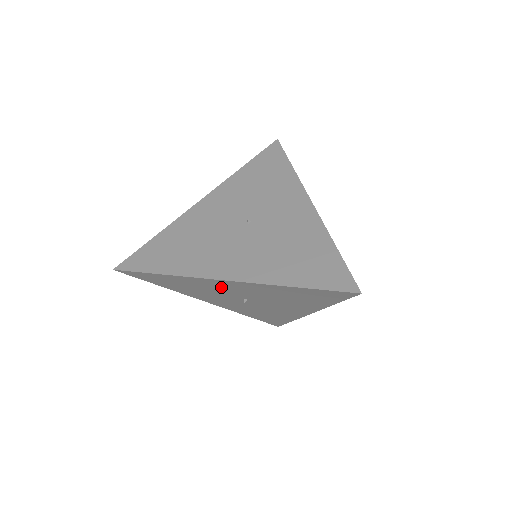
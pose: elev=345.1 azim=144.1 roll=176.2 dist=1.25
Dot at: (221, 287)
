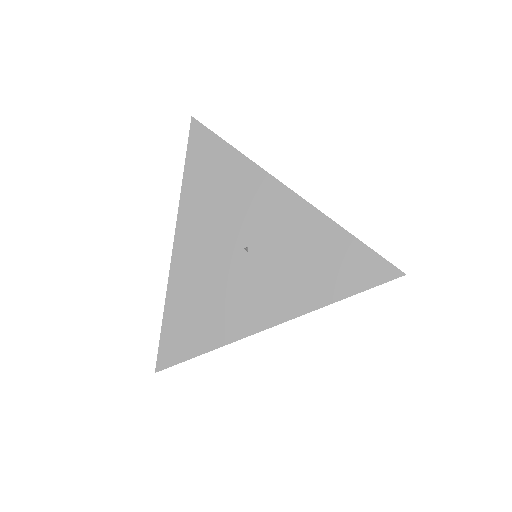
Dot at: occluded
